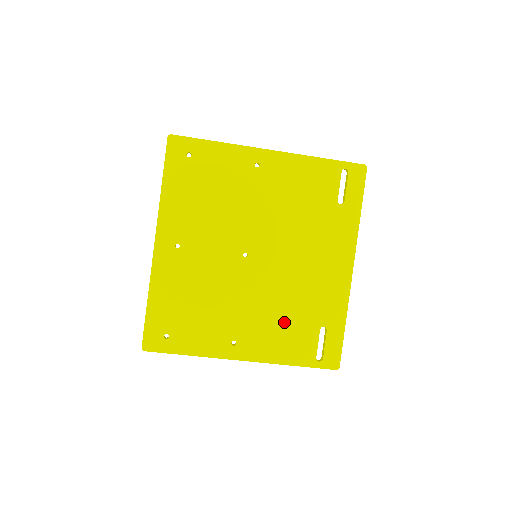
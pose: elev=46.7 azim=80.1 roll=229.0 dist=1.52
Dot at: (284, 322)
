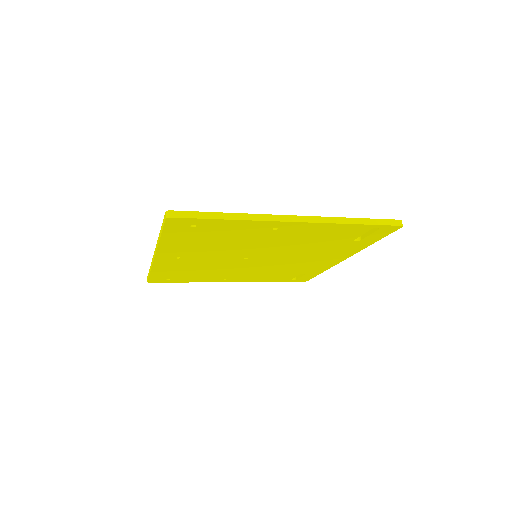
Dot at: (271, 274)
